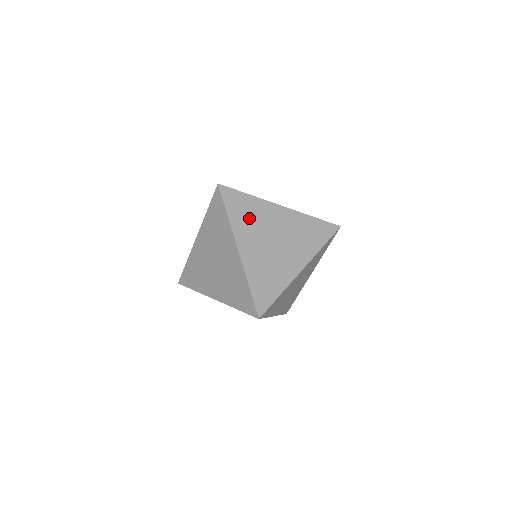
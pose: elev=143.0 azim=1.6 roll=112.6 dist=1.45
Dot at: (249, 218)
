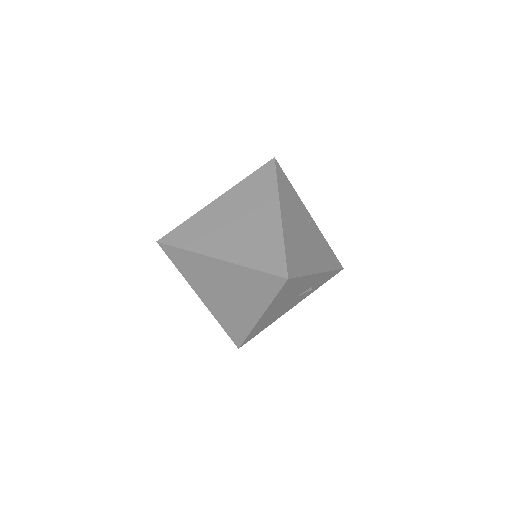
Dot at: (202, 233)
